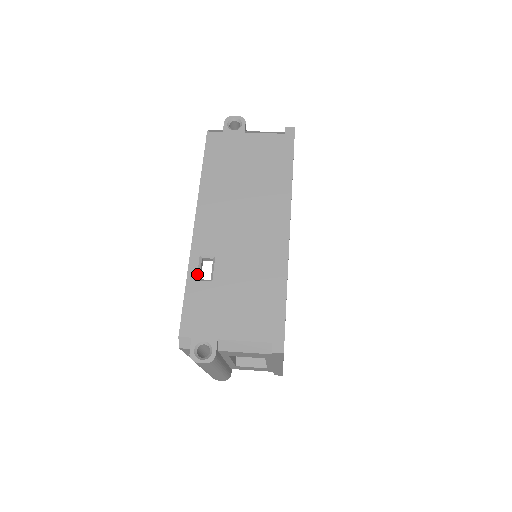
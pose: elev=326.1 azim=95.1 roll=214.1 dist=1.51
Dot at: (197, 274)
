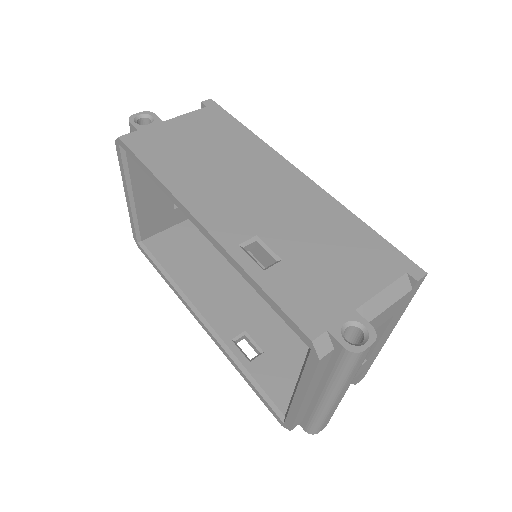
Dot at: (257, 264)
